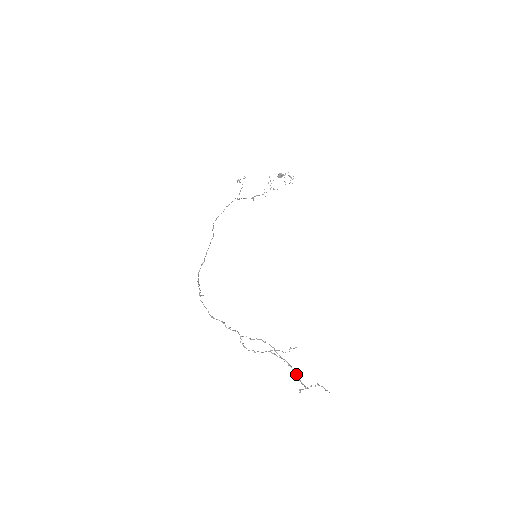
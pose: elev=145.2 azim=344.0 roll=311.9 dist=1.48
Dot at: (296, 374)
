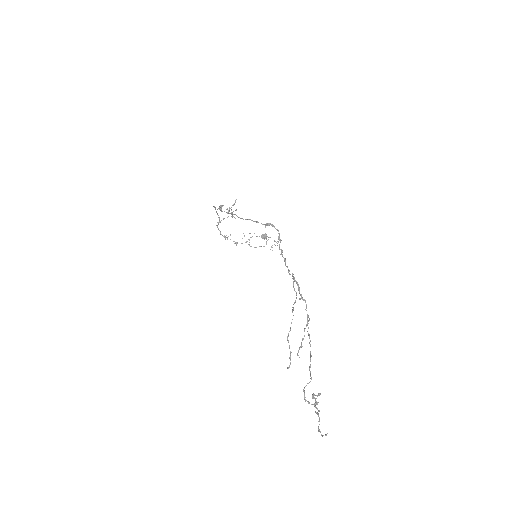
Dot at: occluded
